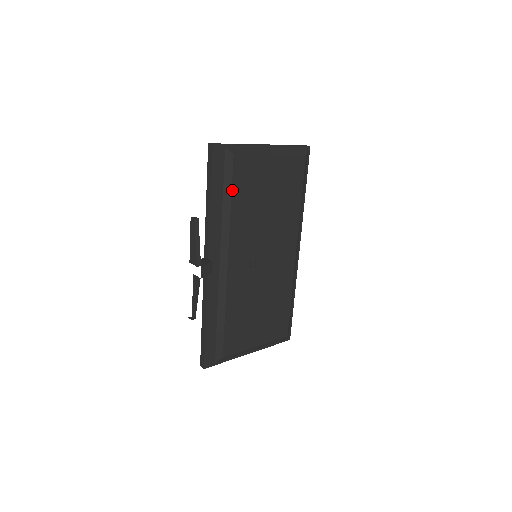
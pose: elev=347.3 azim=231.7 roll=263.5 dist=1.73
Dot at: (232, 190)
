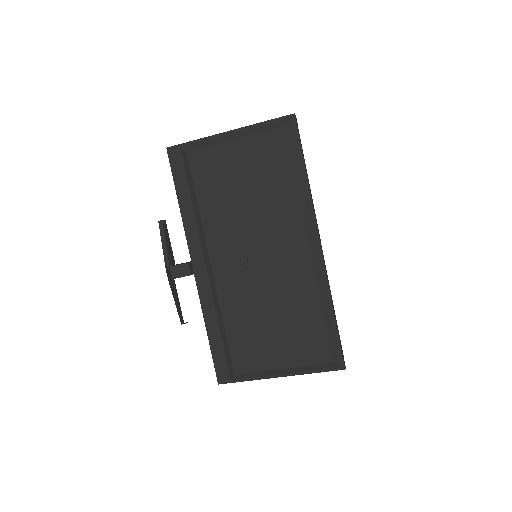
Dot at: (195, 187)
